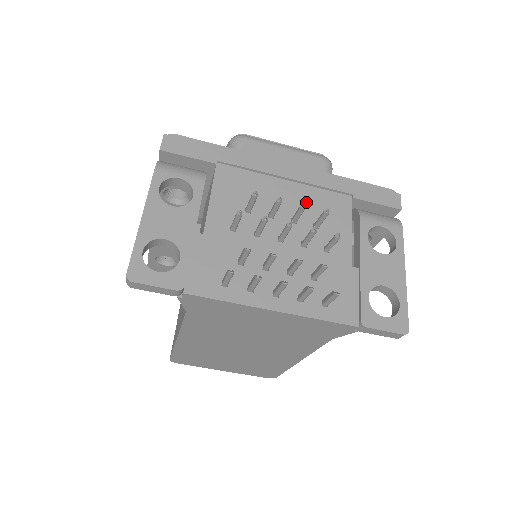
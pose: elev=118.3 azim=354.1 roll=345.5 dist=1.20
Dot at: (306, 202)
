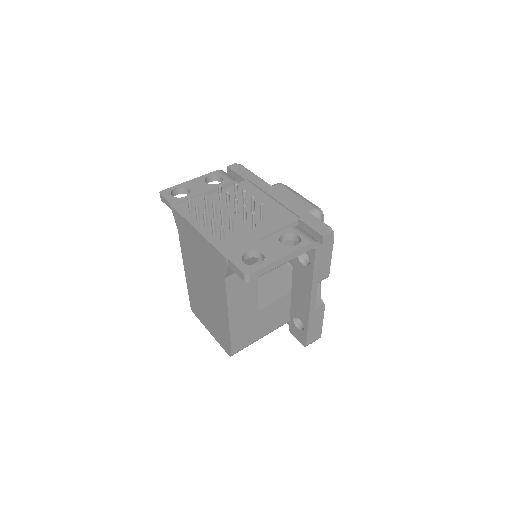
Dot at: (270, 209)
